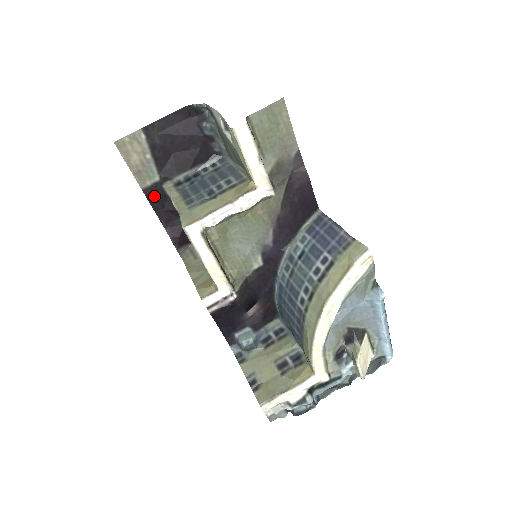
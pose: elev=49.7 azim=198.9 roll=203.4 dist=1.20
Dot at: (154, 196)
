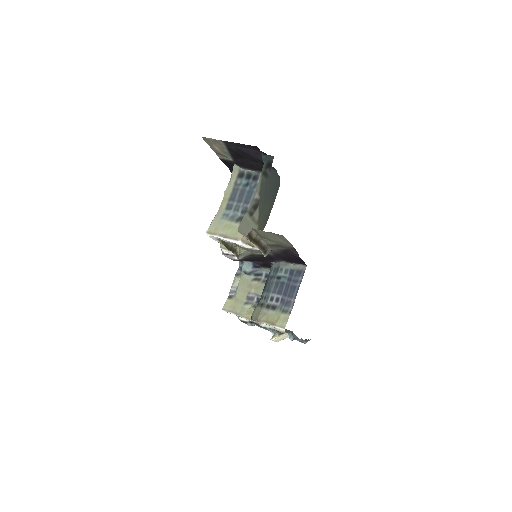
Dot at: (228, 164)
